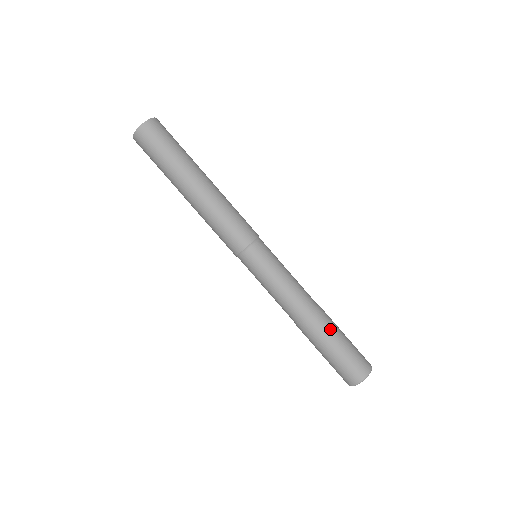
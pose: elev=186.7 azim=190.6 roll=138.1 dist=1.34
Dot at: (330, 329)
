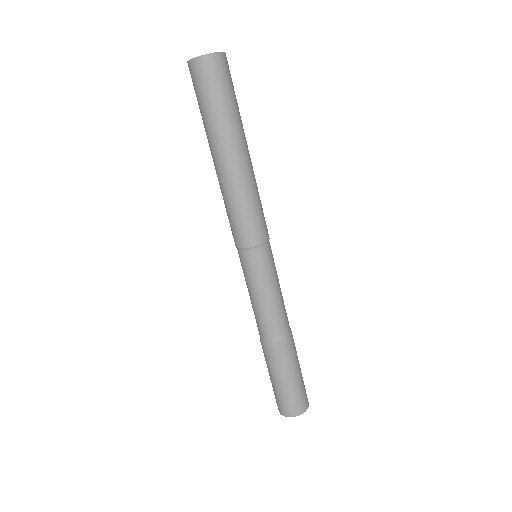
Dot at: (290, 360)
